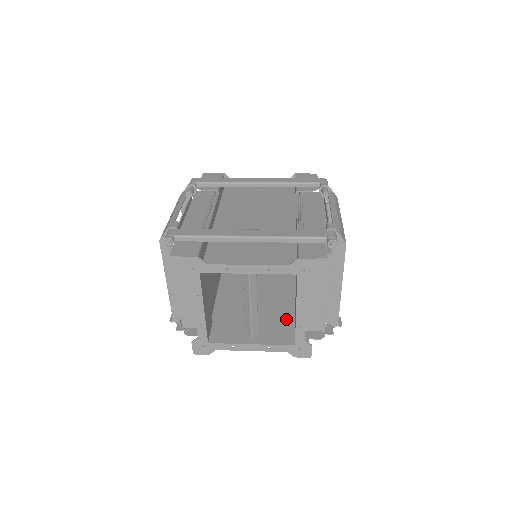
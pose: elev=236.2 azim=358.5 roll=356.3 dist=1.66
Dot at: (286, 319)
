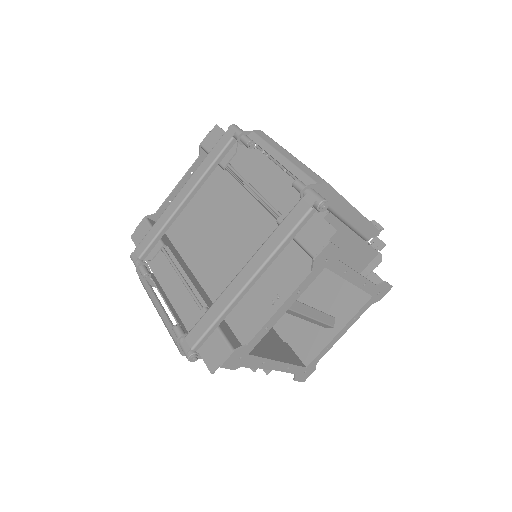
Dot at: (338, 277)
